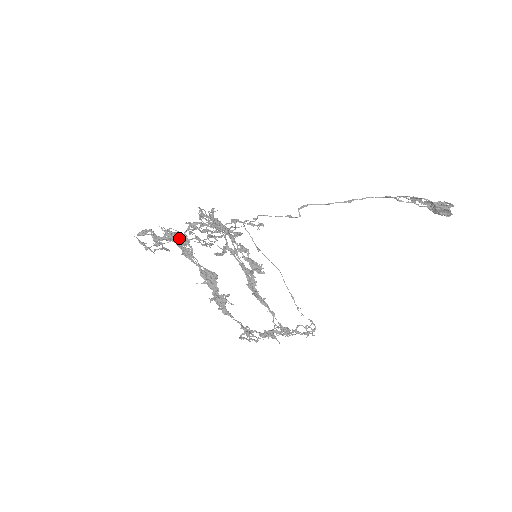
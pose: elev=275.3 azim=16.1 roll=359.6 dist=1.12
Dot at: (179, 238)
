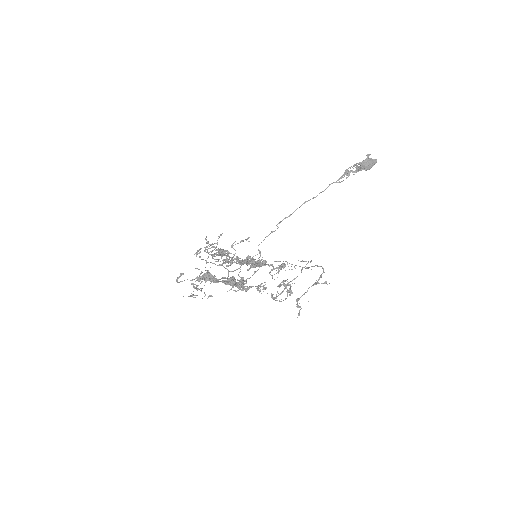
Dot at: (206, 276)
